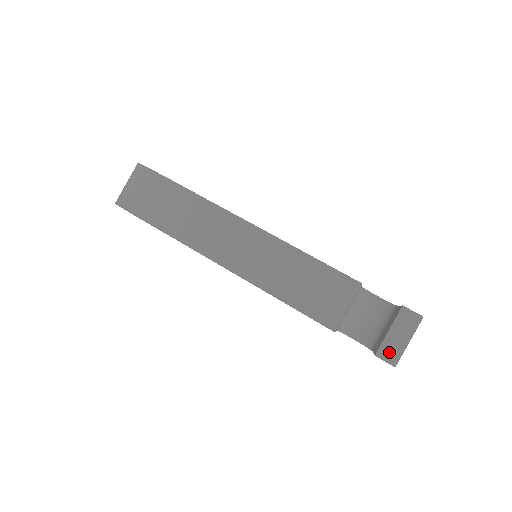
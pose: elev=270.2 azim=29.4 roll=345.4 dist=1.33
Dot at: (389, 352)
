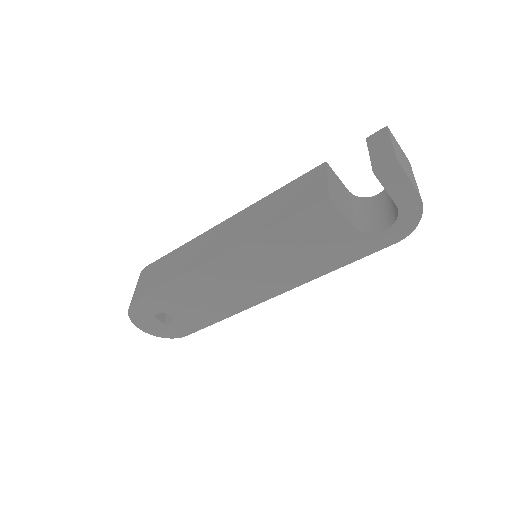
Dot at: (382, 160)
